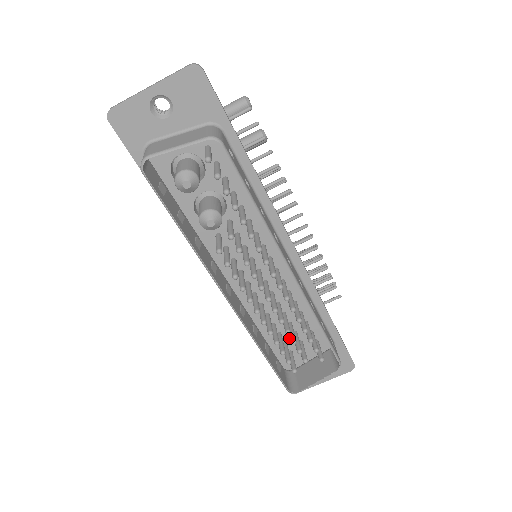
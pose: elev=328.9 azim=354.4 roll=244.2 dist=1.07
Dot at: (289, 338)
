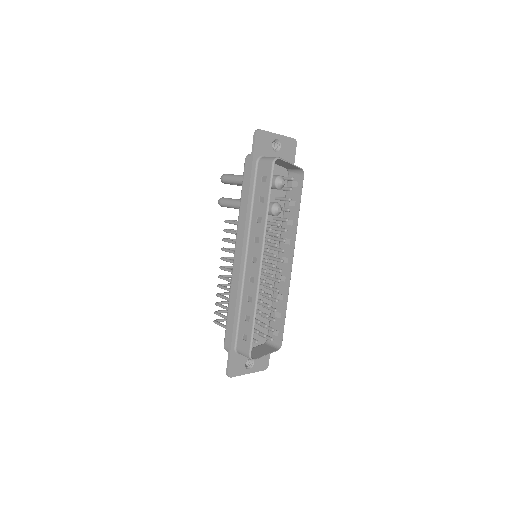
Dot at: occluded
